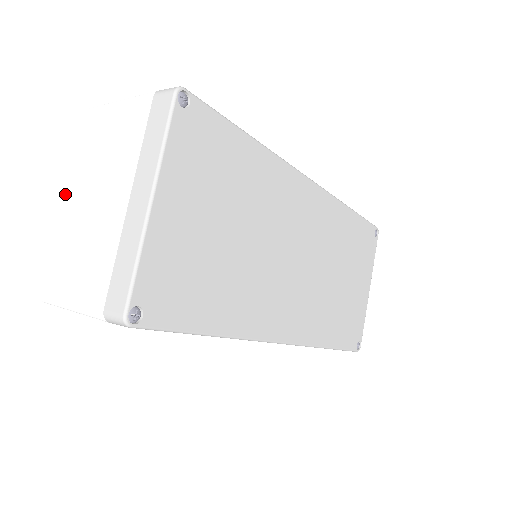
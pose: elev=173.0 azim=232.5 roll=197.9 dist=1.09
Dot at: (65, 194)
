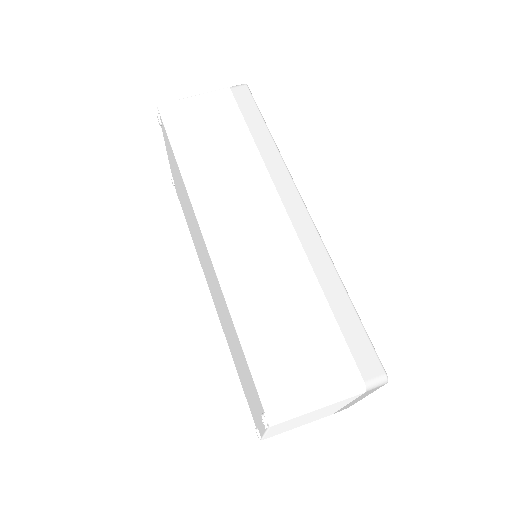
Dot at: occluded
